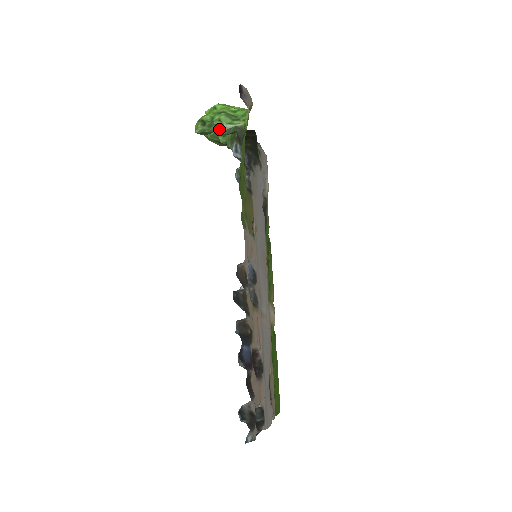
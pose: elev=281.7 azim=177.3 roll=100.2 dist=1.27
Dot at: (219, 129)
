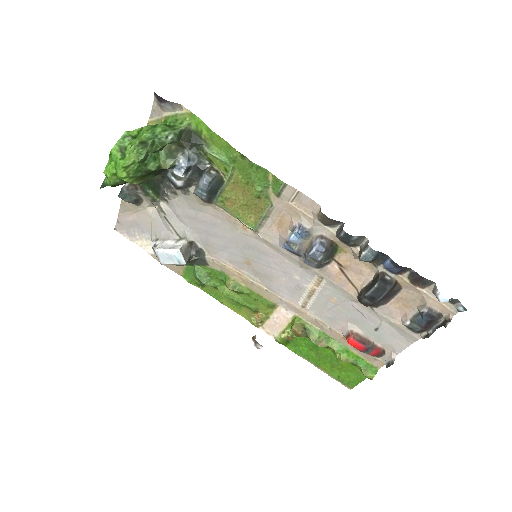
Dot at: (169, 139)
